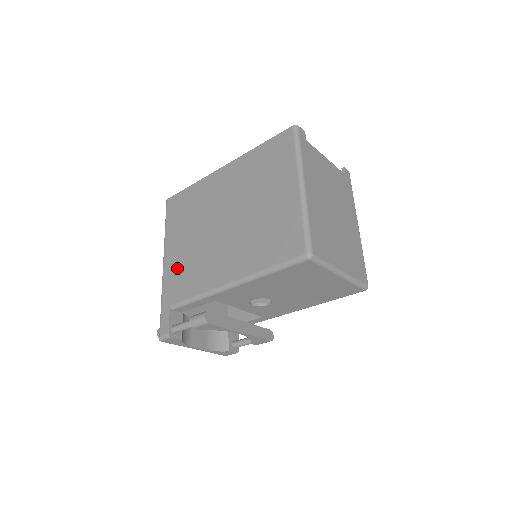
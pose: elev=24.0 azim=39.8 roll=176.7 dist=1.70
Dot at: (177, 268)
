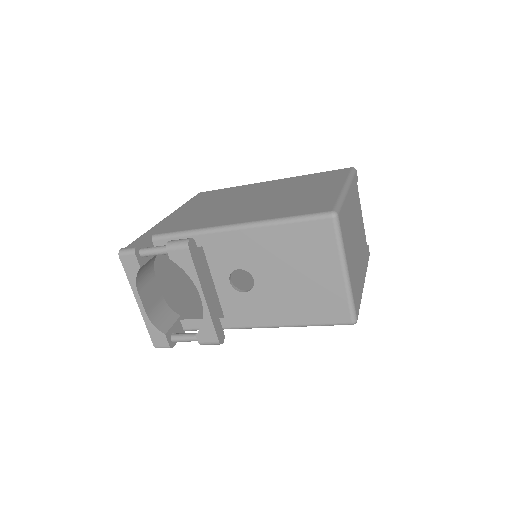
Dot at: (180, 218)
